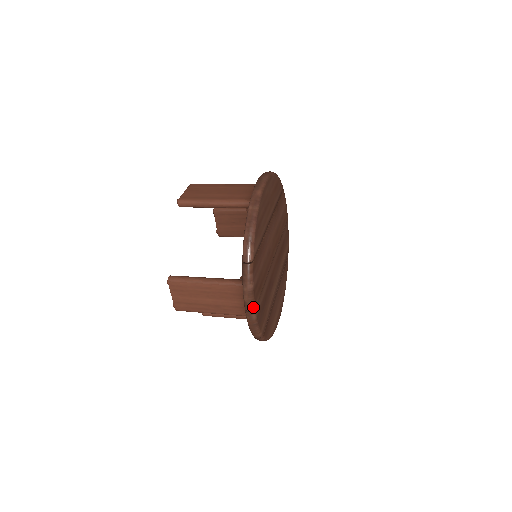
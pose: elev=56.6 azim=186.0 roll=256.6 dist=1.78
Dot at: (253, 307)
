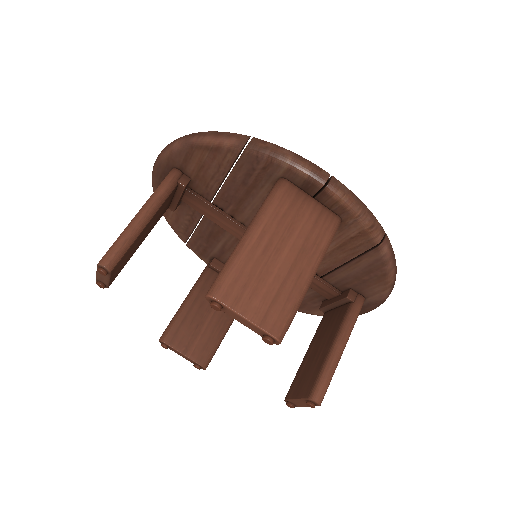
Dot at: (324, 171)
